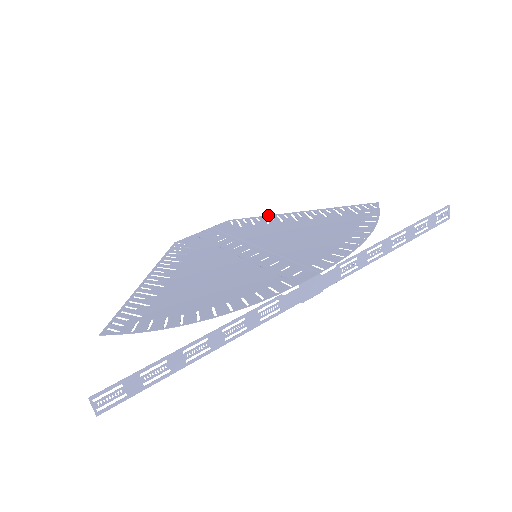
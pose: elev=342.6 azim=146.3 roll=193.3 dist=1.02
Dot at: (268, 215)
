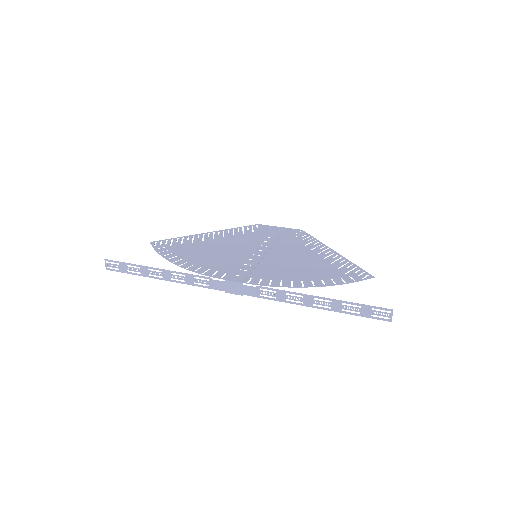
Dot at: (319, 241)
